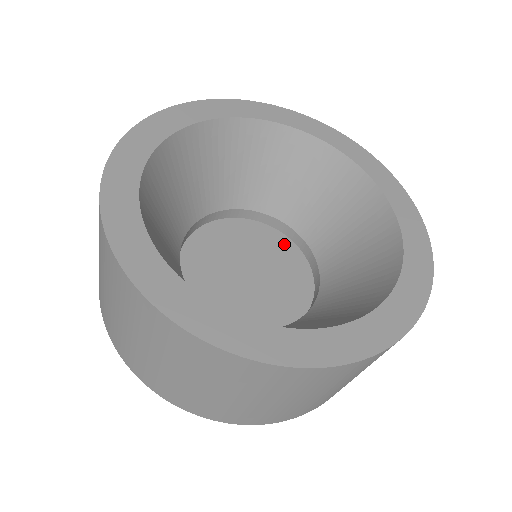
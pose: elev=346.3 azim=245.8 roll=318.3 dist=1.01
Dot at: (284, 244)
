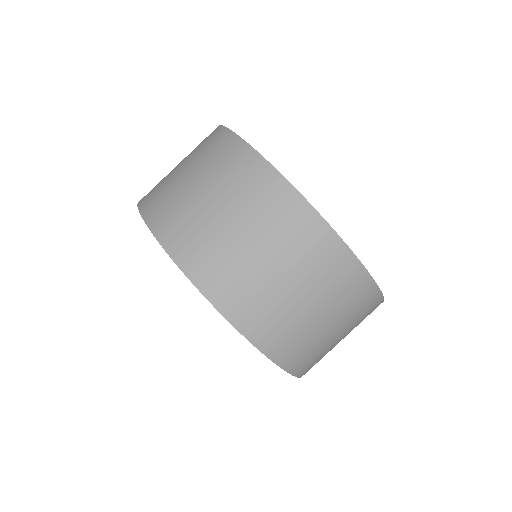
Dot at: occluded
